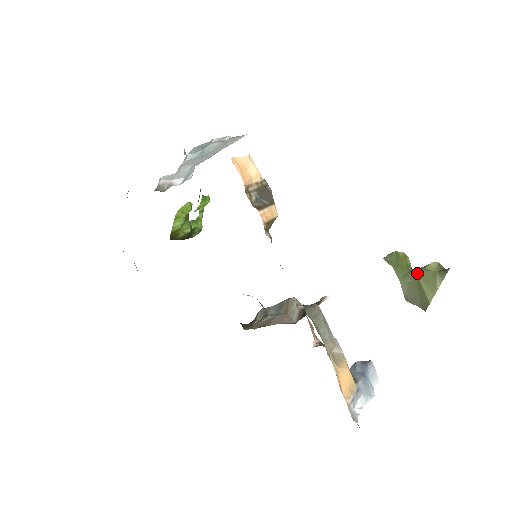
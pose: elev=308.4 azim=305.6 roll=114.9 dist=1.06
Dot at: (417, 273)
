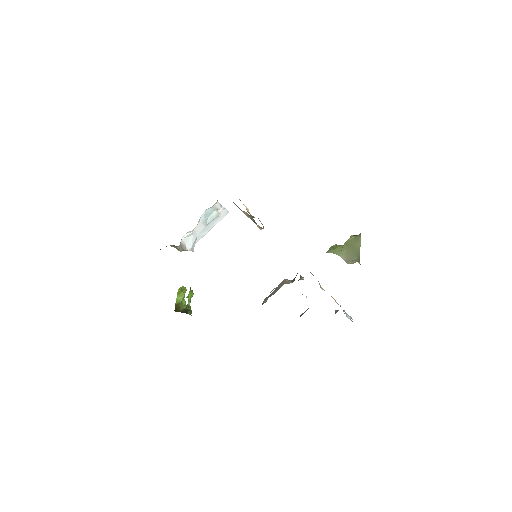
Dot at: (347, 243)
